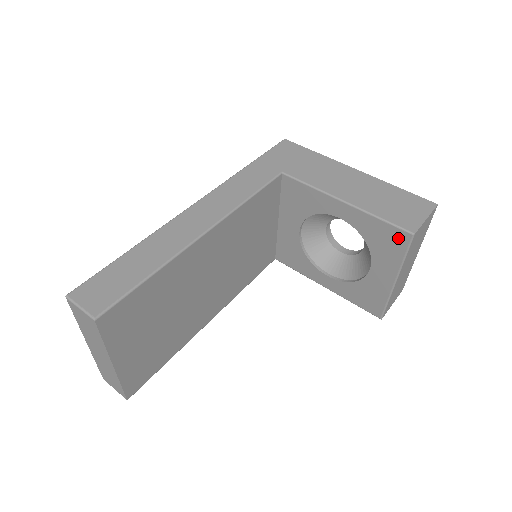
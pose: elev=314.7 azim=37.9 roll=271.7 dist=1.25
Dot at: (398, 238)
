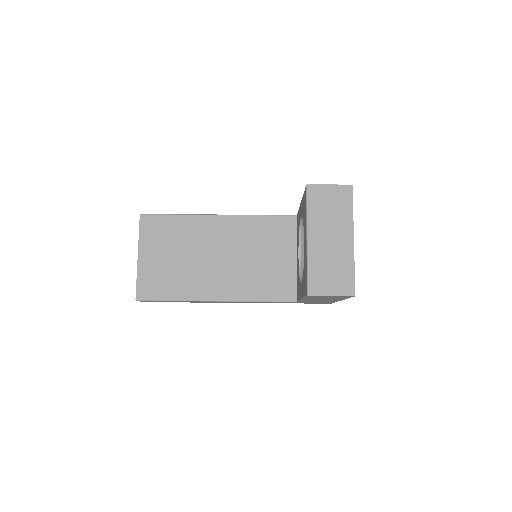
Dot at: (305, 197)
